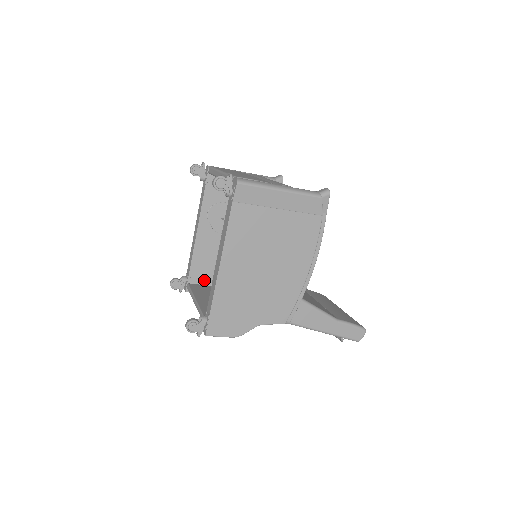
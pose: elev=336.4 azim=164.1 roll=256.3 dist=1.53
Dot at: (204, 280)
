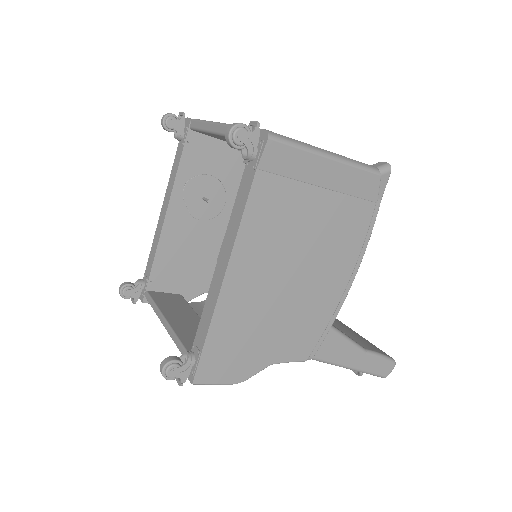
Dot at: (170, 286)
